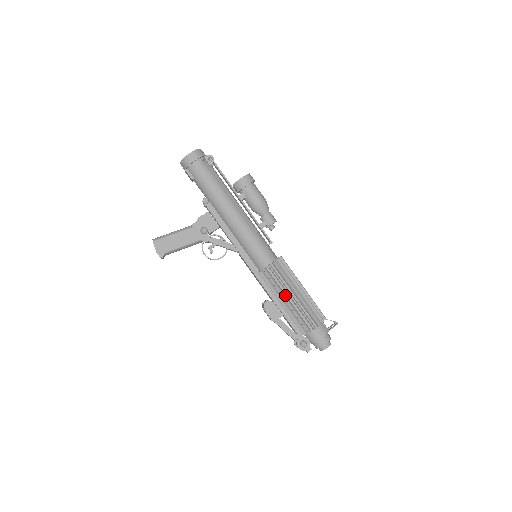
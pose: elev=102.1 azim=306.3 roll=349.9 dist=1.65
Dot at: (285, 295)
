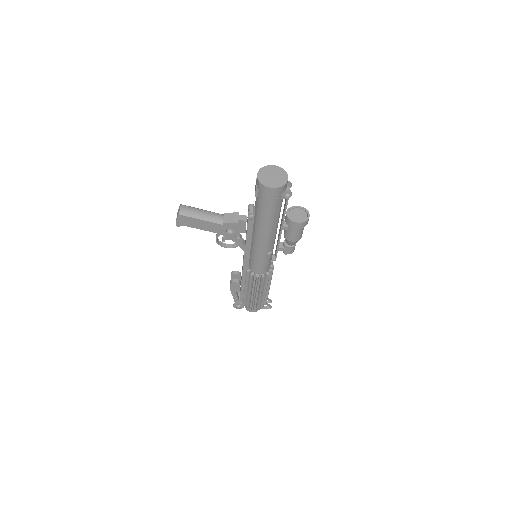
Dot at: (252, 290)
